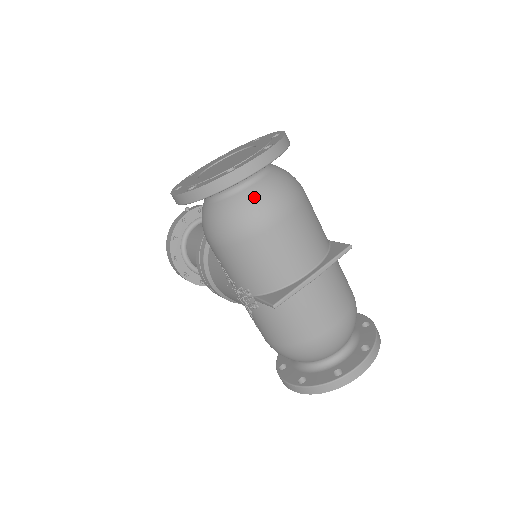
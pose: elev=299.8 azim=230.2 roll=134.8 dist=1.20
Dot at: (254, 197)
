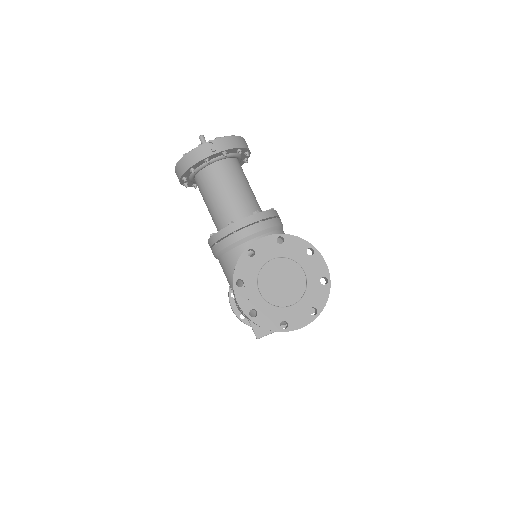
Dot at: occluded
